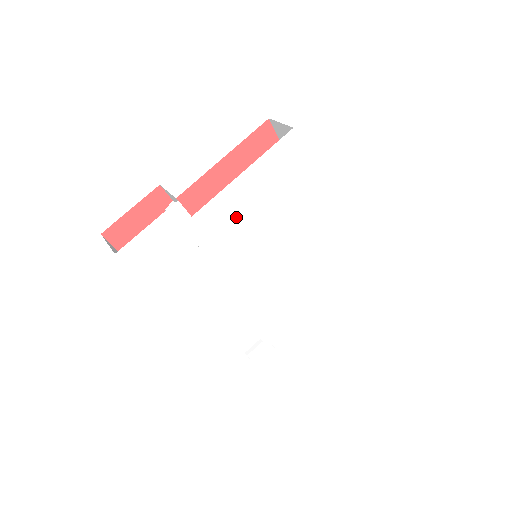
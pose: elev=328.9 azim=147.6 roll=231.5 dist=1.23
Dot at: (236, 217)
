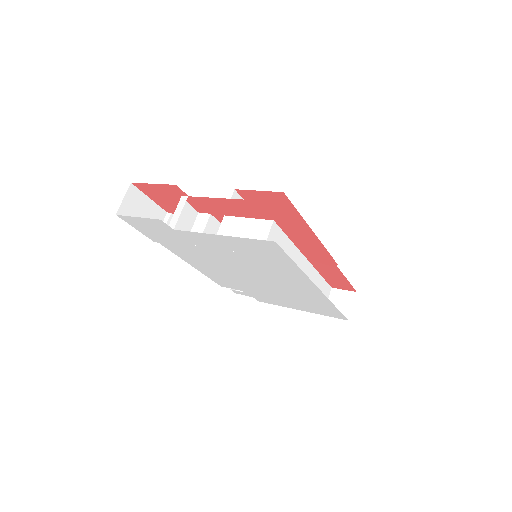
Dot at: (215, 247)
